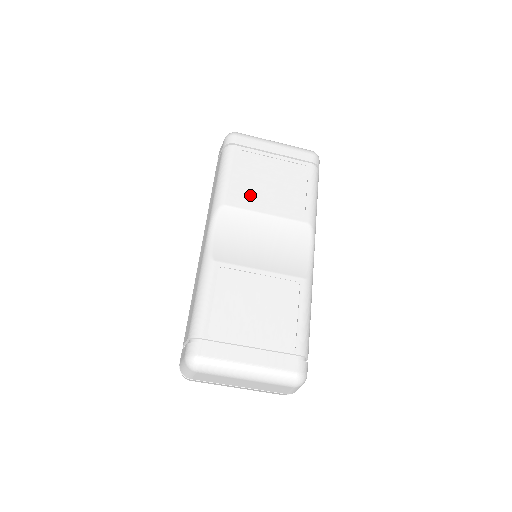
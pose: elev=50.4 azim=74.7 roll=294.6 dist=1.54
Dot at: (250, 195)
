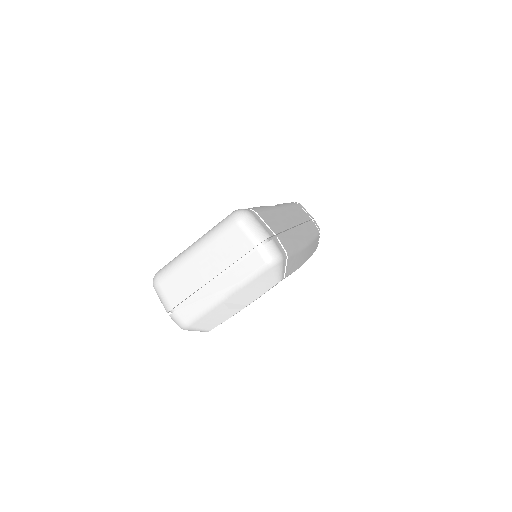
Dot at: occluded
